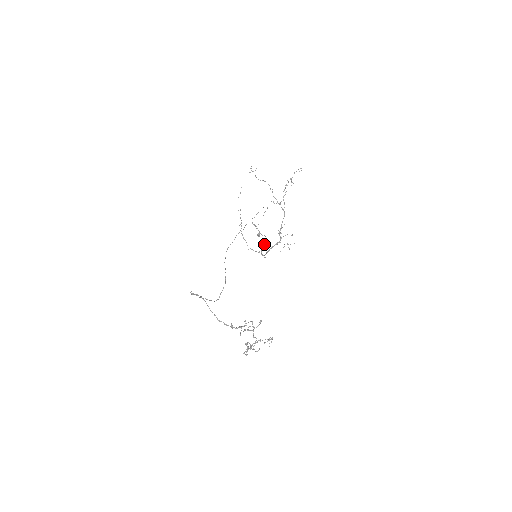
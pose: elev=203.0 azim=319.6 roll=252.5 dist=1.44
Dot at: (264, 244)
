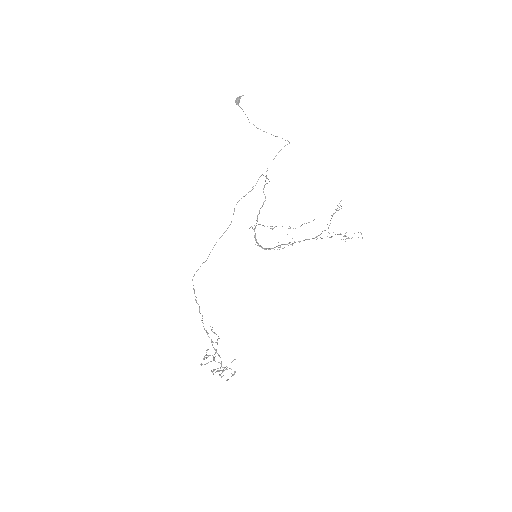
Dot at: occluded
